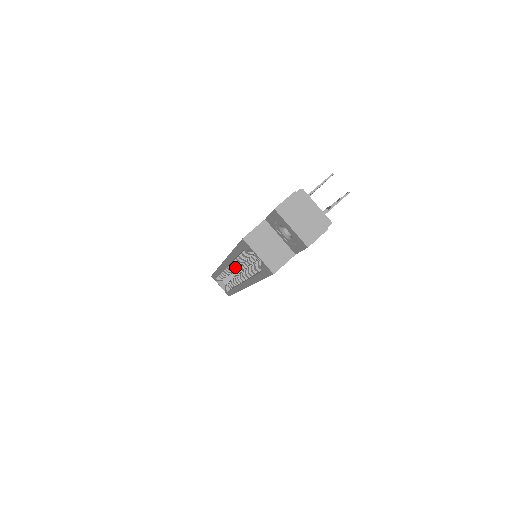
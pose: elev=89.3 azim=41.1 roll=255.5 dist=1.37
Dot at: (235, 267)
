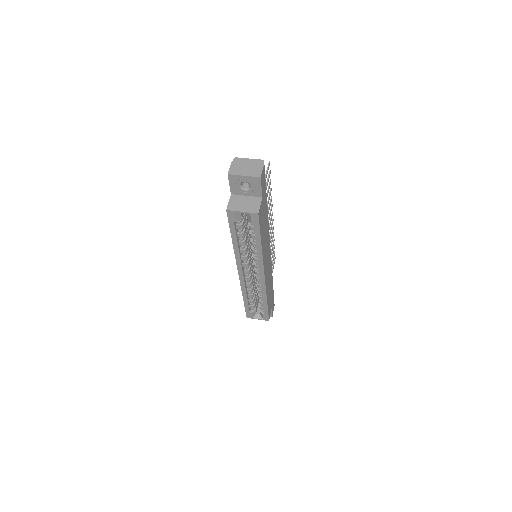
Dot at: (247, 267)
